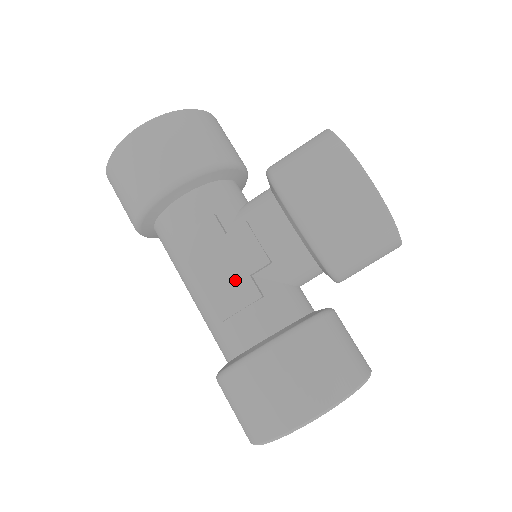
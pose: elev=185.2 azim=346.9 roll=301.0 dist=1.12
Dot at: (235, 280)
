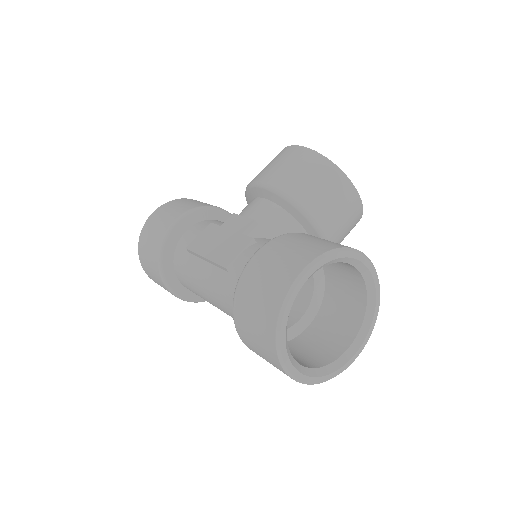
Dot at: (231, 242)
